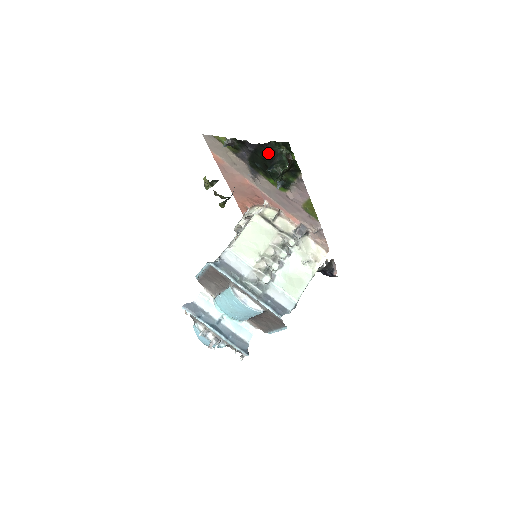
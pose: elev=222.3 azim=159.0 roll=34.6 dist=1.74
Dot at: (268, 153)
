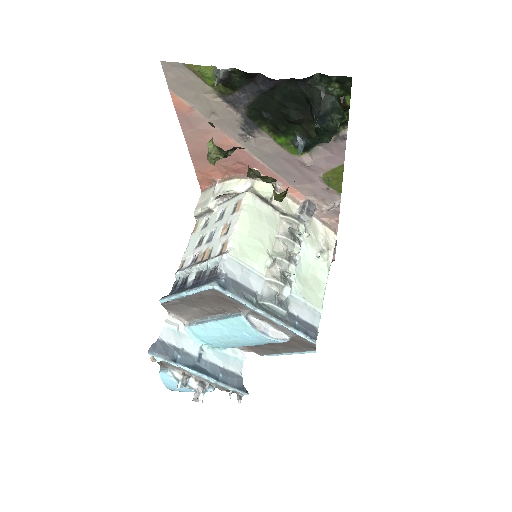
Dot at: (298, 95)
